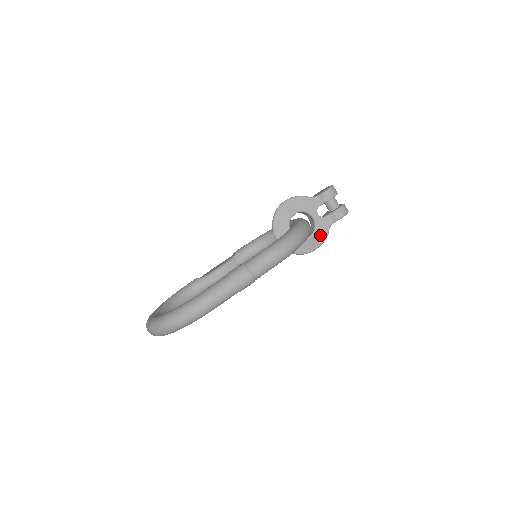
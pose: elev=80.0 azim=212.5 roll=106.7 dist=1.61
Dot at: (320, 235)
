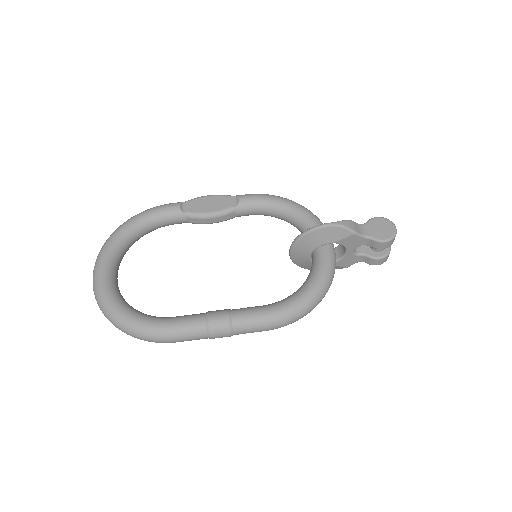
Dot at: (339, 266)
